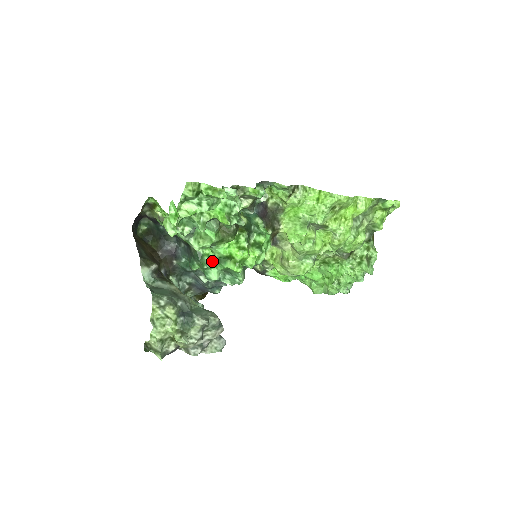
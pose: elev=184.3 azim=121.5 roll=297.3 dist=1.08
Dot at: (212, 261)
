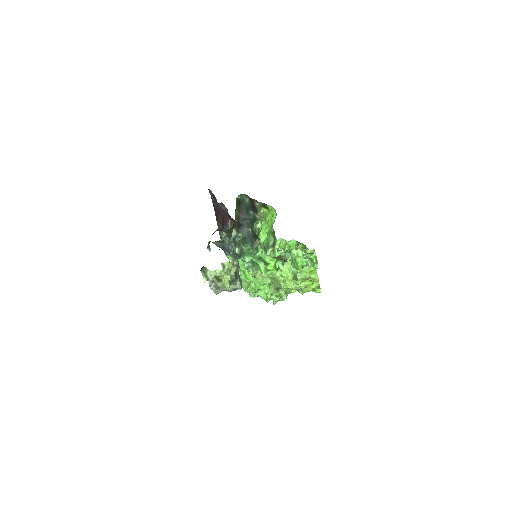
Dot at: (256, 255)
